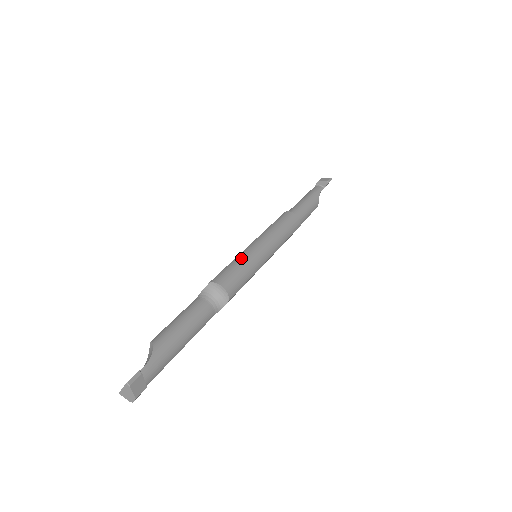
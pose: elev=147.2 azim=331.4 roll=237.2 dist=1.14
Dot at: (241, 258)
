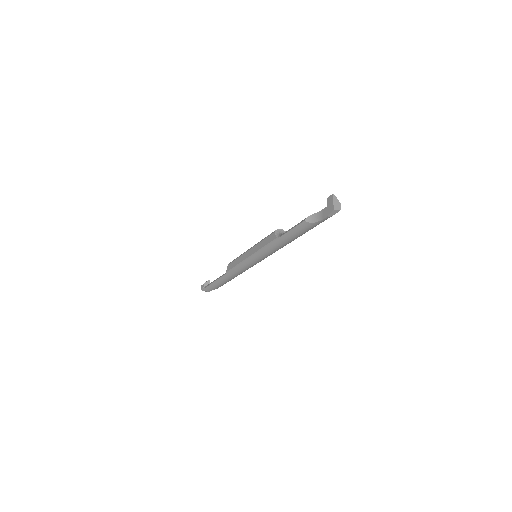
Dot at: (261, 240)
